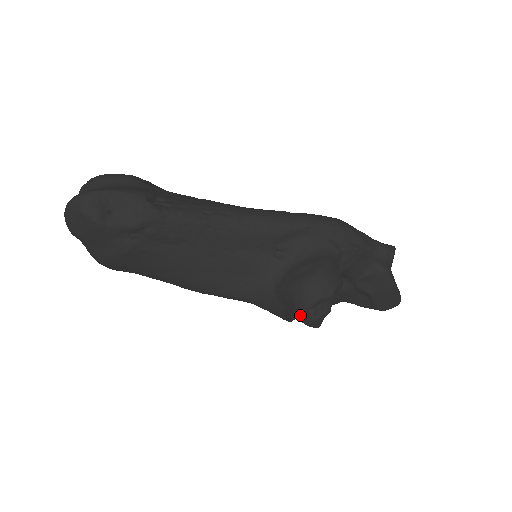
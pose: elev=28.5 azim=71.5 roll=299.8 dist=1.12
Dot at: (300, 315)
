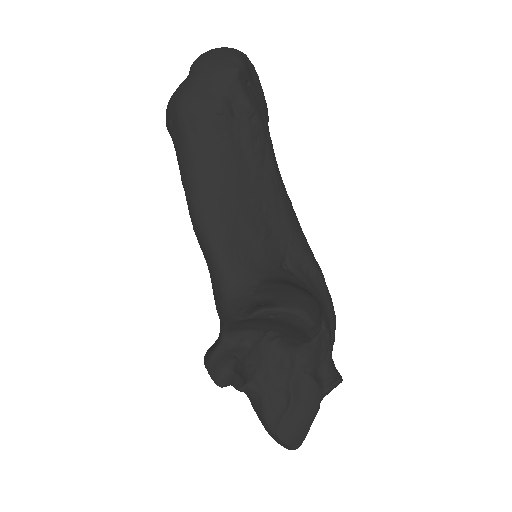
Dot at: (219, 355)
